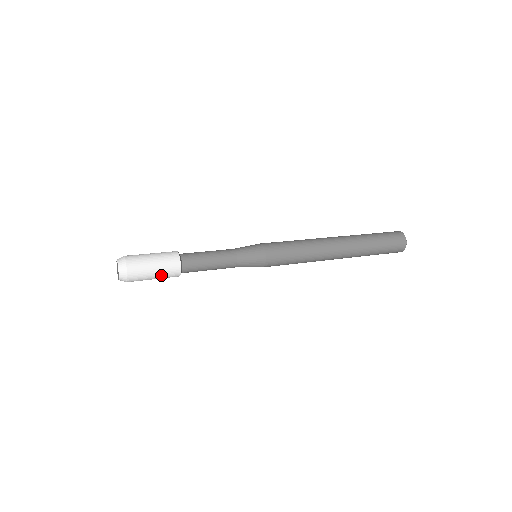
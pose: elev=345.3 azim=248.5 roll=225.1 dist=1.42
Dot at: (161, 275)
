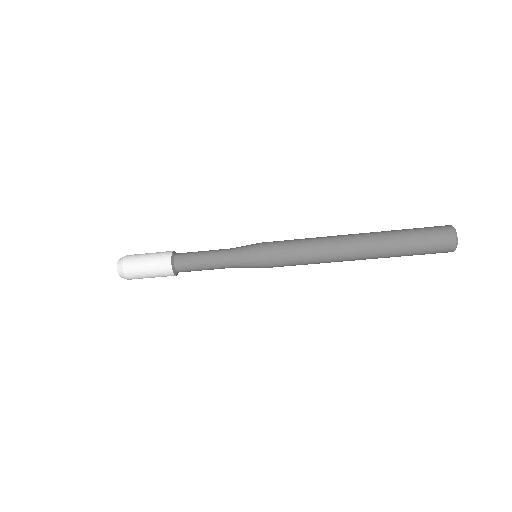
Dot at: (155, 275)
